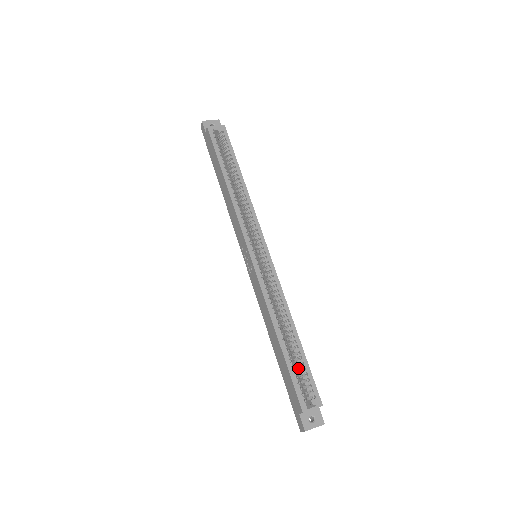
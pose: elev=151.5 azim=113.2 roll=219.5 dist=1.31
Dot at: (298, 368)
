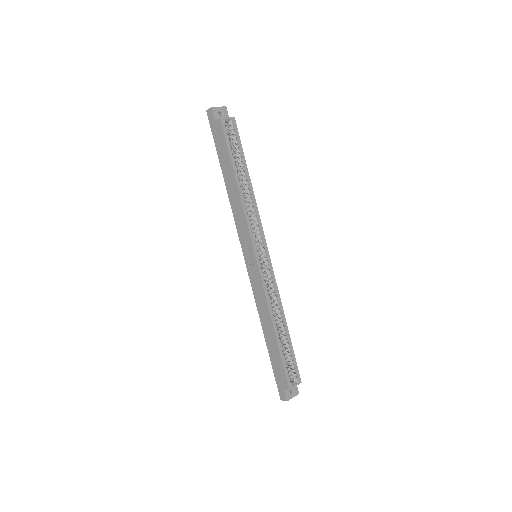
Dot at: (285, 354)
